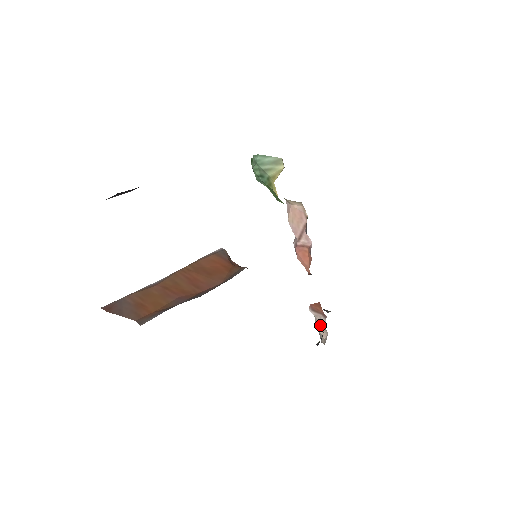
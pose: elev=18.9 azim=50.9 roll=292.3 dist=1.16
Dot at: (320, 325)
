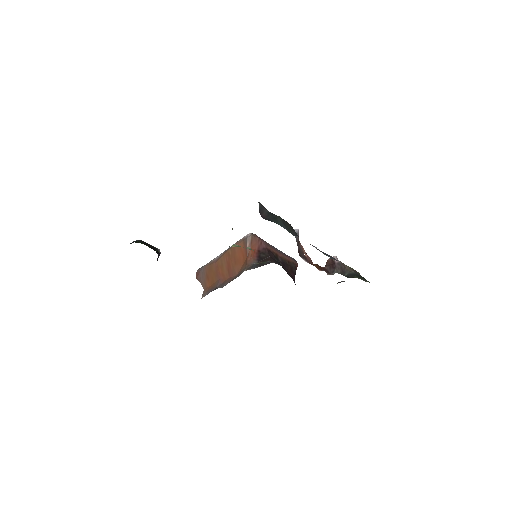
Dot at: occluded
